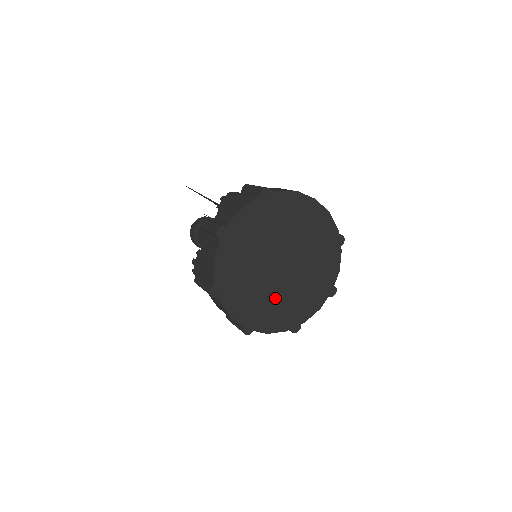
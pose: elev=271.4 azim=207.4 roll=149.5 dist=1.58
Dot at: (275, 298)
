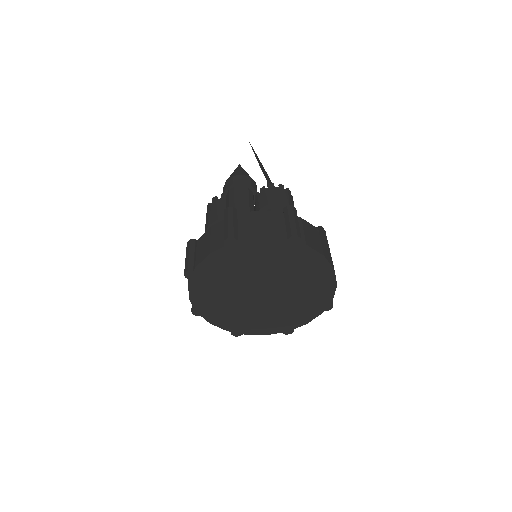
Dot at: (237, 308)
